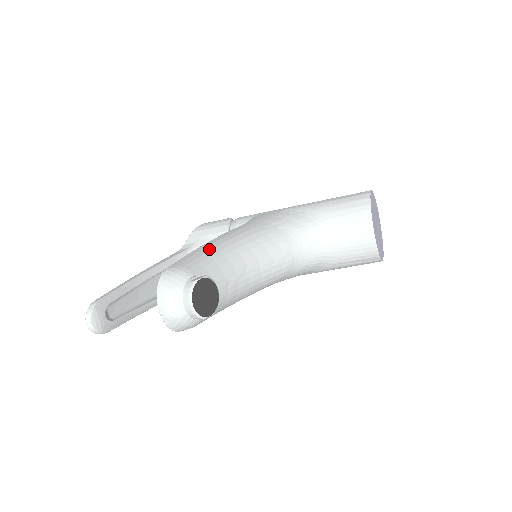
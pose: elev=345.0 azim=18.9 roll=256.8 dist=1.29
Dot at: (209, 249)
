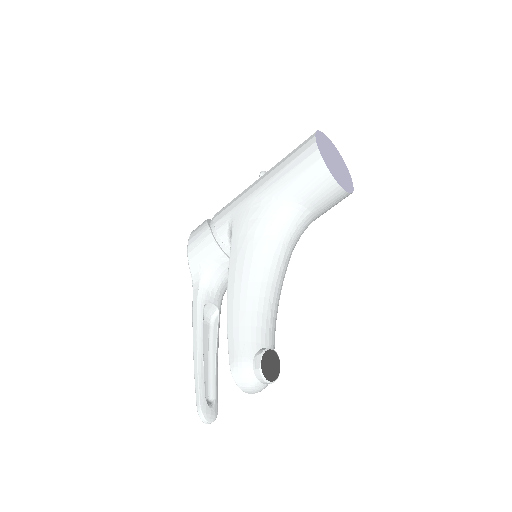
Dot at: (237, 314)
